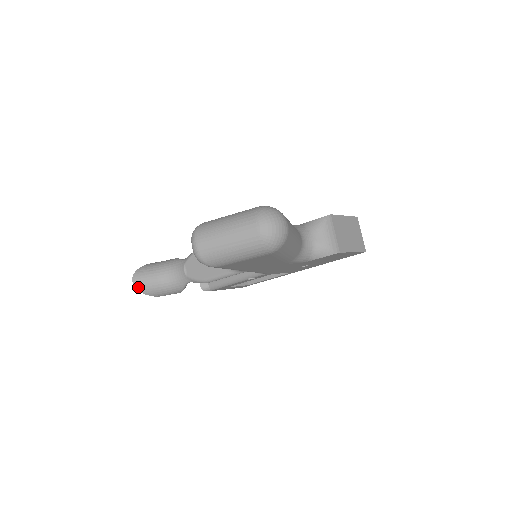
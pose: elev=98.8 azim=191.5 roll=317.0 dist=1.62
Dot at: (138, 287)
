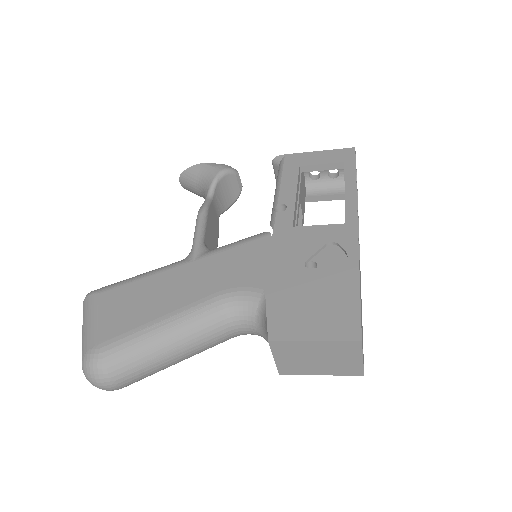
Dot at: (186, 189)
